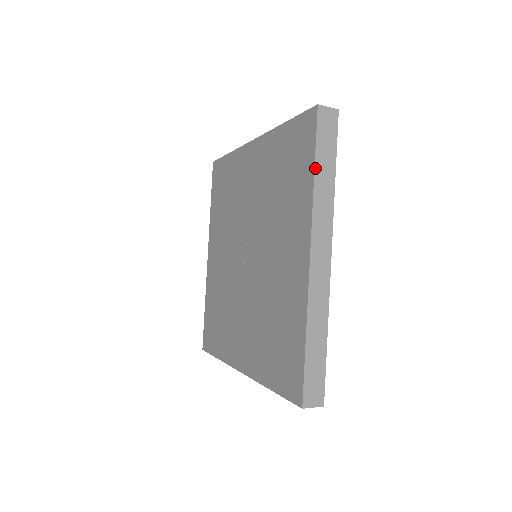
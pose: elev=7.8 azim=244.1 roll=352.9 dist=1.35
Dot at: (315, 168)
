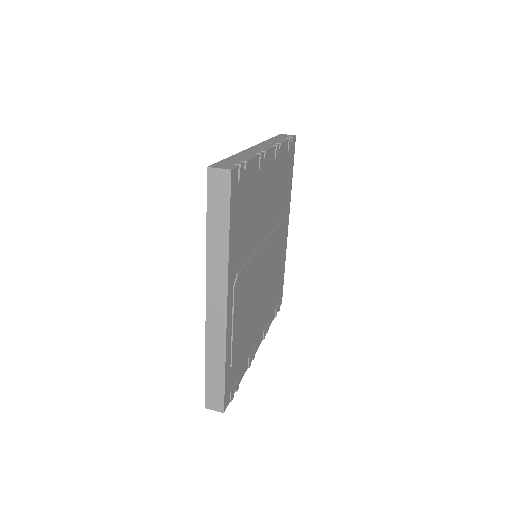
Dot at: (207, 228)
